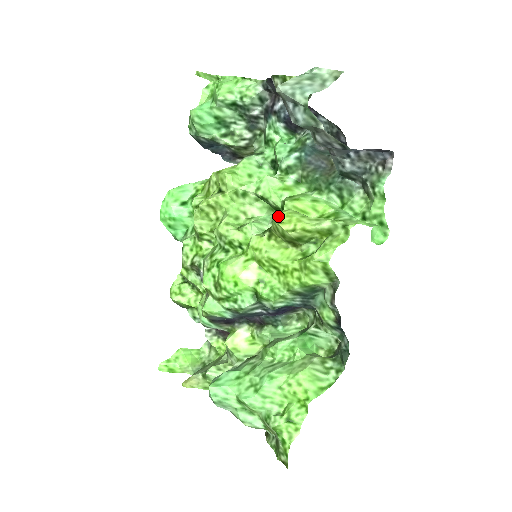
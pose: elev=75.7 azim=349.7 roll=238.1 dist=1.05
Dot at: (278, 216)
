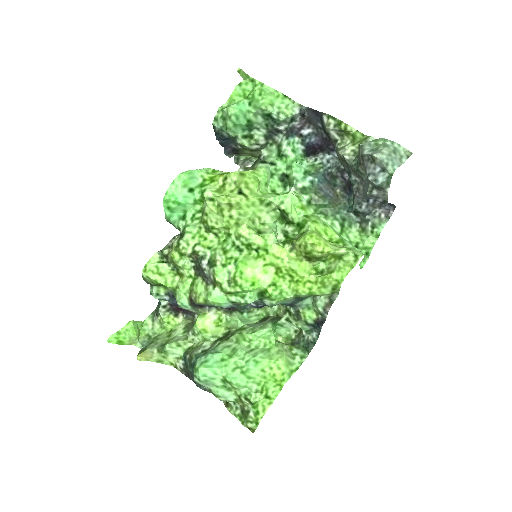
Dot at: (310, 237)
